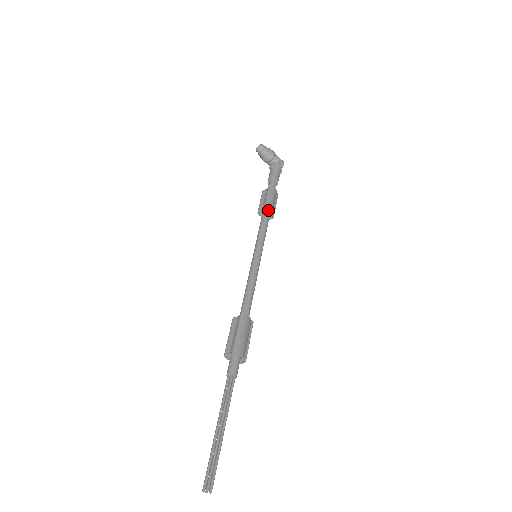
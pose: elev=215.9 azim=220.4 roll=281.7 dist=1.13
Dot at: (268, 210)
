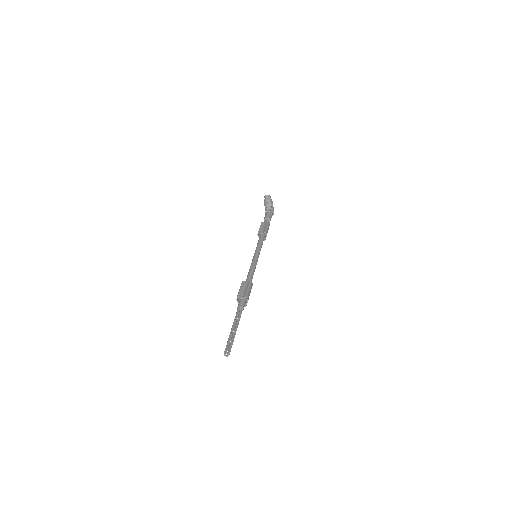
Dot at: occluded
